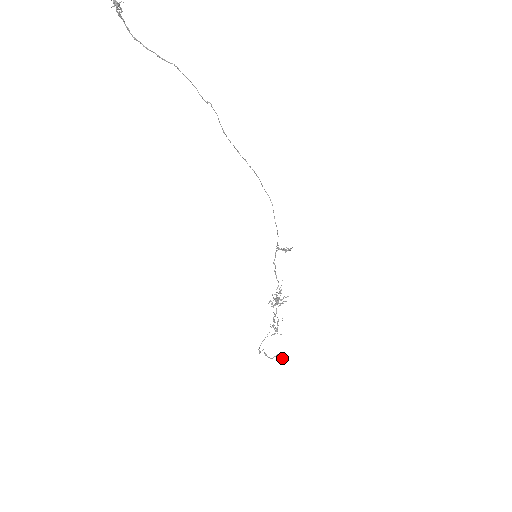
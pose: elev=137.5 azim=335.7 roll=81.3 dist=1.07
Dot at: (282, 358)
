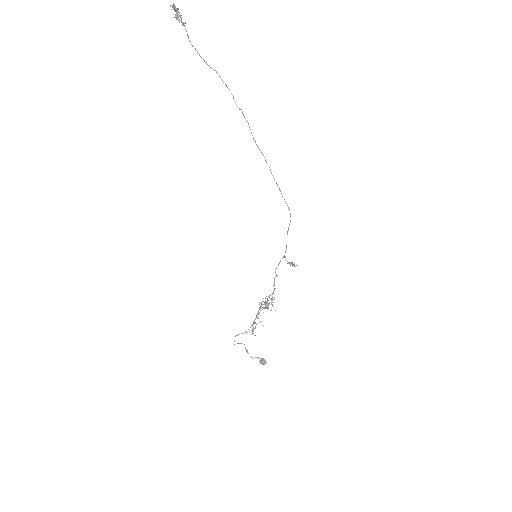
Dot at: (264, 363)
